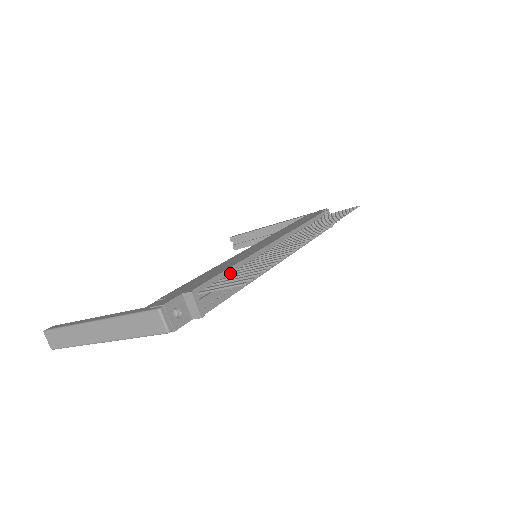
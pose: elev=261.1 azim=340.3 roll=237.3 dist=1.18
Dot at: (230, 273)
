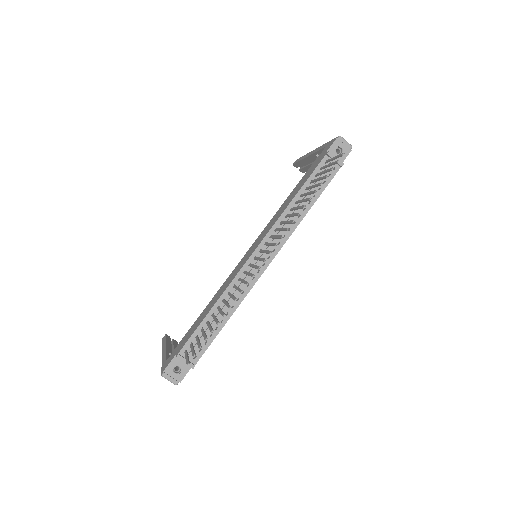
Dot at: (210, 316)
